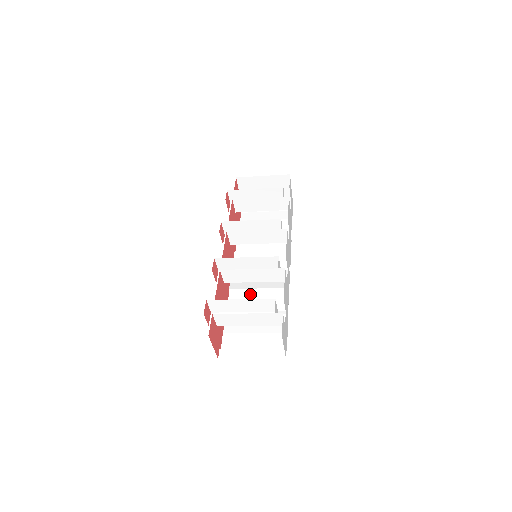
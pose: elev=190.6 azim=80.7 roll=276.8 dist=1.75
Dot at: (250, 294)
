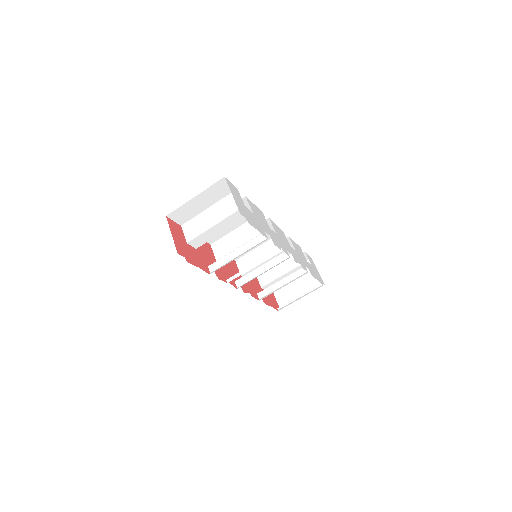
Dot at: (244, 271)
